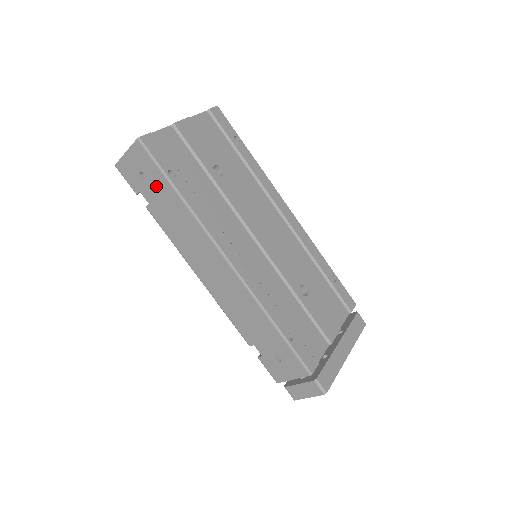
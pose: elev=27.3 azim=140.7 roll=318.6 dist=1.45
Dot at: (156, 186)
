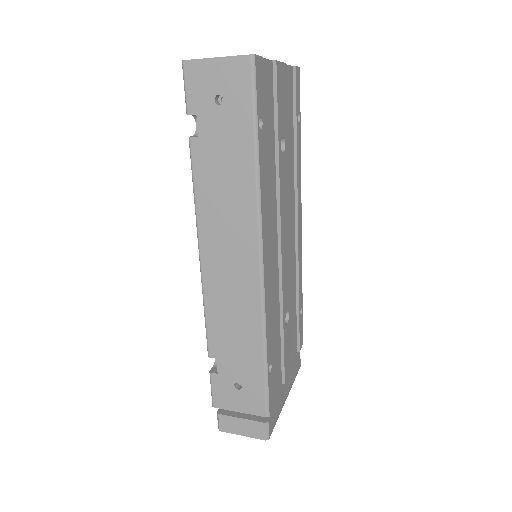
Dot at: (230, 124)
